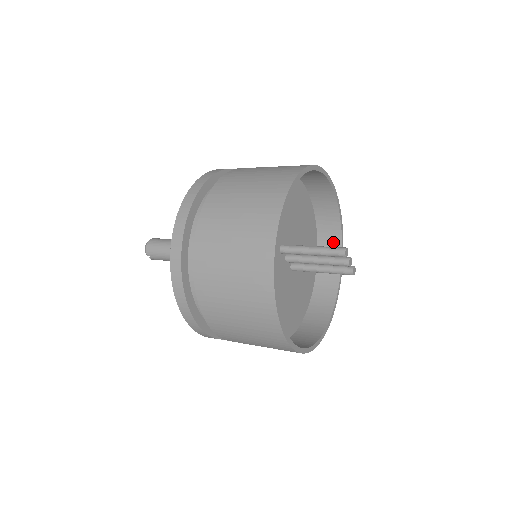
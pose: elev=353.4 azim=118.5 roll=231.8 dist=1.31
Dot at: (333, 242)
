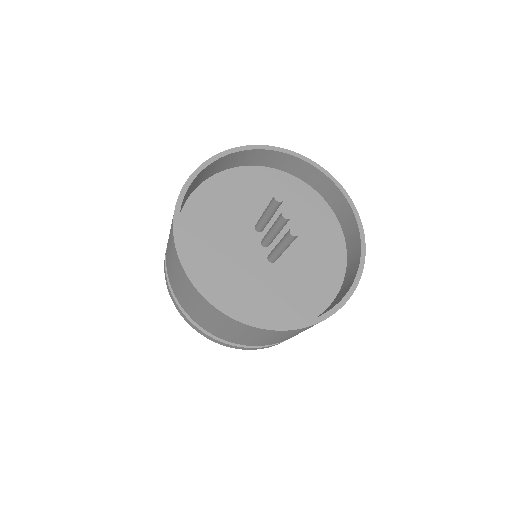
Dot at: (352, 275)
